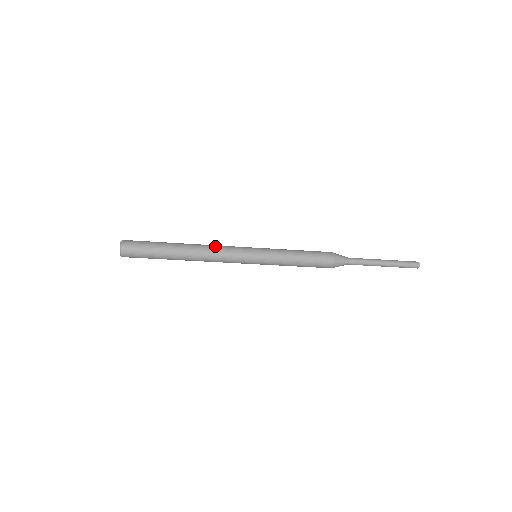
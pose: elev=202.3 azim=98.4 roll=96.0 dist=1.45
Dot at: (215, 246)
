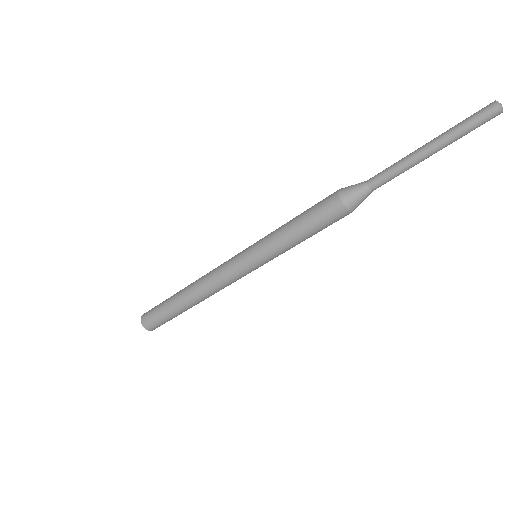
Dot at: occluded
